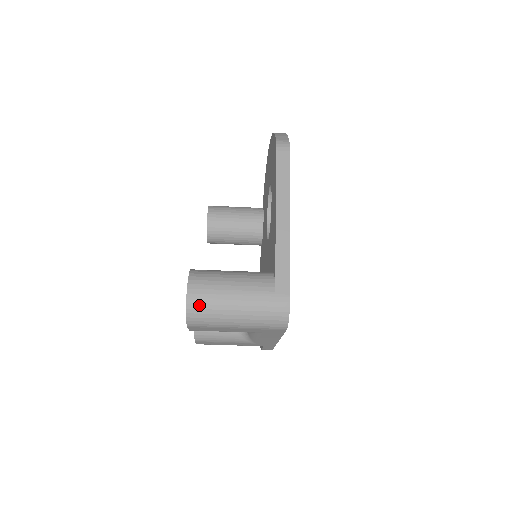
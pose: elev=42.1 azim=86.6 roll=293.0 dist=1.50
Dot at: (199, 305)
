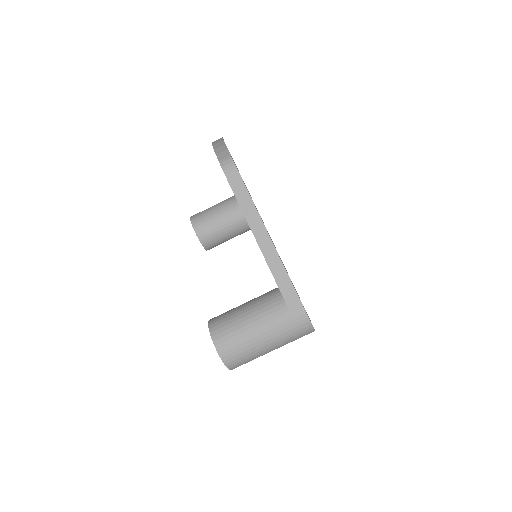
Dot at: (232, 354)
